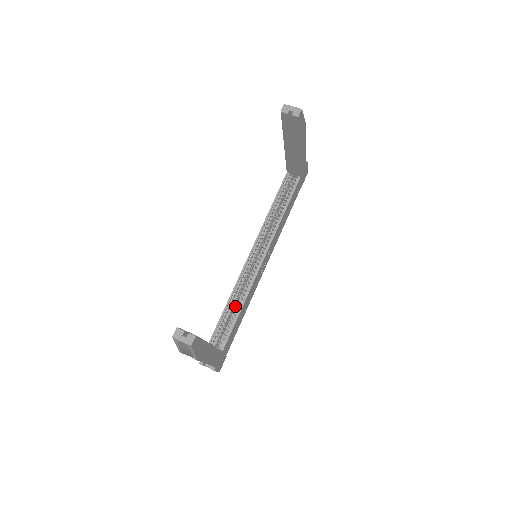
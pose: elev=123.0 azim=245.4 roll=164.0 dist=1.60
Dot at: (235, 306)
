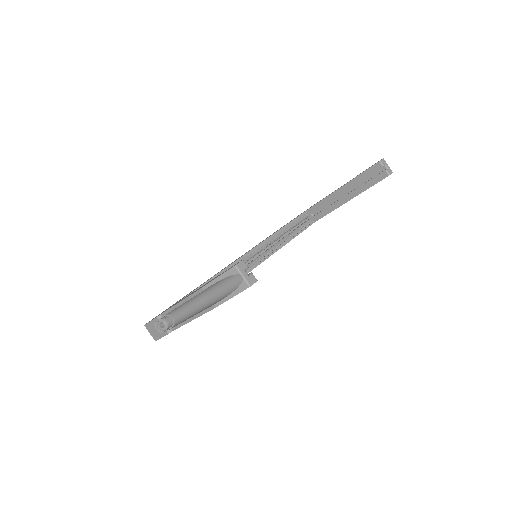
Dot at: occluded
